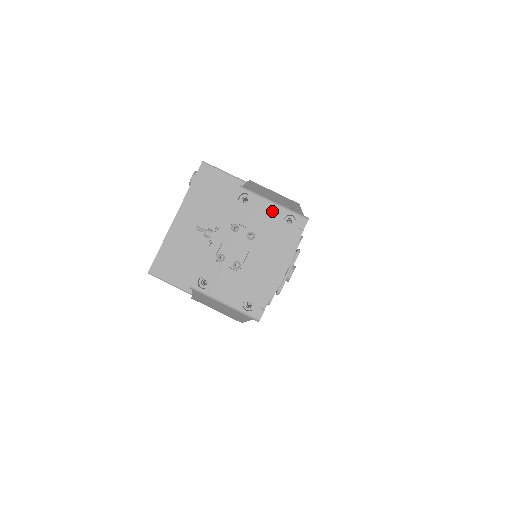
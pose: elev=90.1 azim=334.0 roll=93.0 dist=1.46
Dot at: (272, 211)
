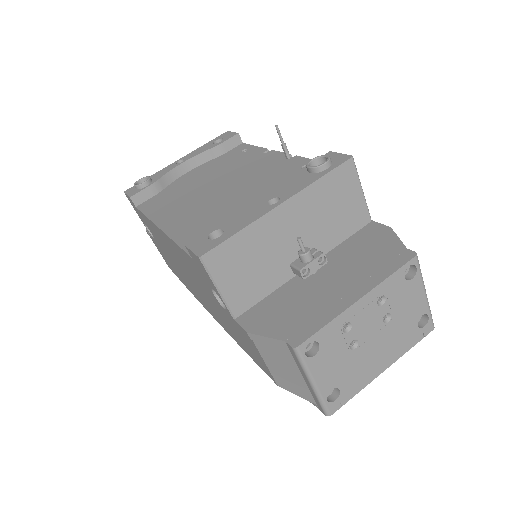
Dot at: (419, 302)
